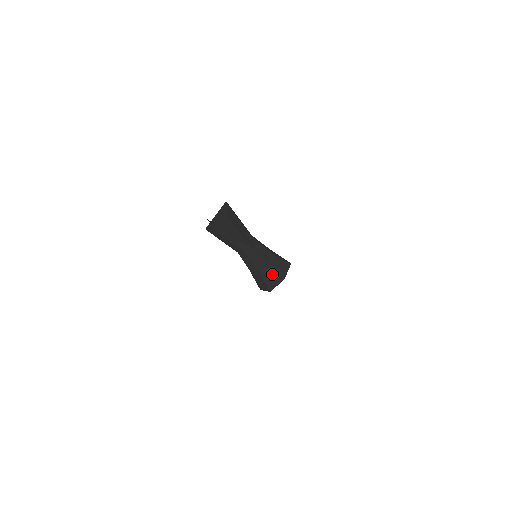
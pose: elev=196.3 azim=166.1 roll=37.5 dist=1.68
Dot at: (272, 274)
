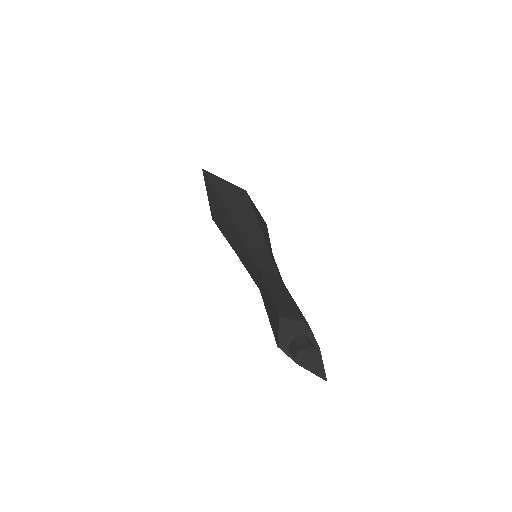
Dot at: occluded
